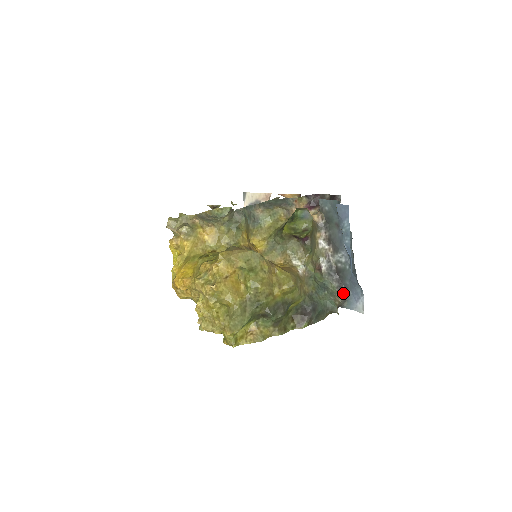
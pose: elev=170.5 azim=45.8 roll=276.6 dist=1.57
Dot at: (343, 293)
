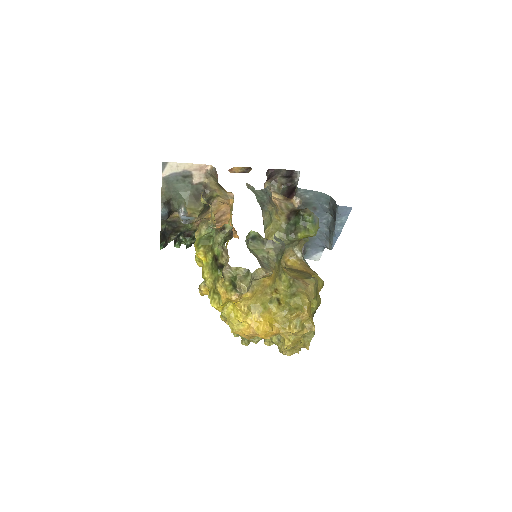
Dot at: (305, 252)
